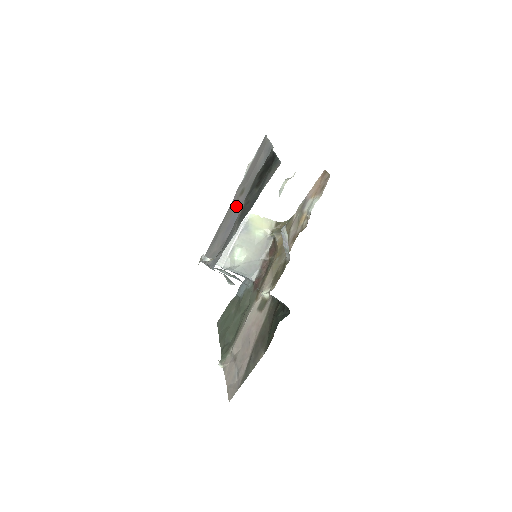
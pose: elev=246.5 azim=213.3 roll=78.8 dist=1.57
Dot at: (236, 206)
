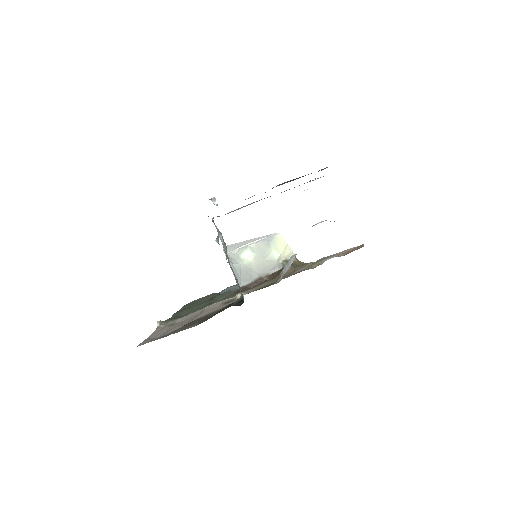
Dot at: occluded
